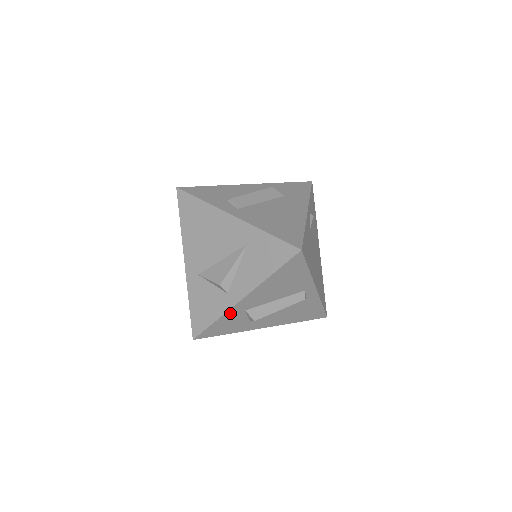
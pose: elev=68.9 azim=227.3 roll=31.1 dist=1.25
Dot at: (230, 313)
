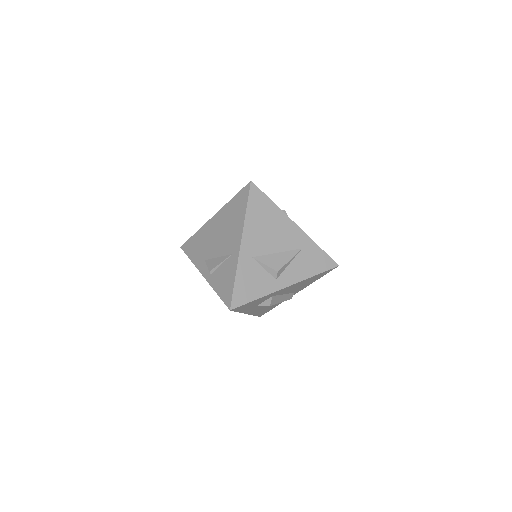
Dot at: (269, 295)
